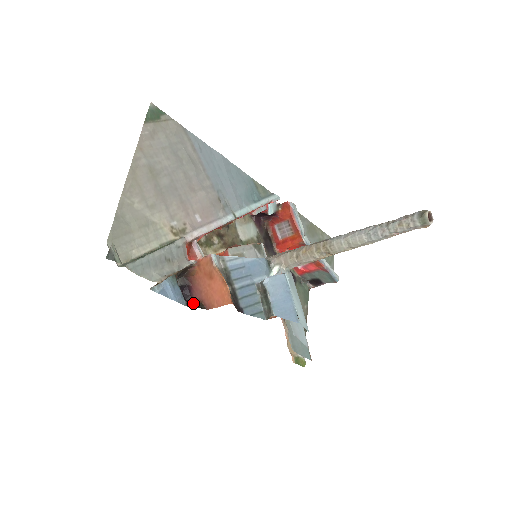
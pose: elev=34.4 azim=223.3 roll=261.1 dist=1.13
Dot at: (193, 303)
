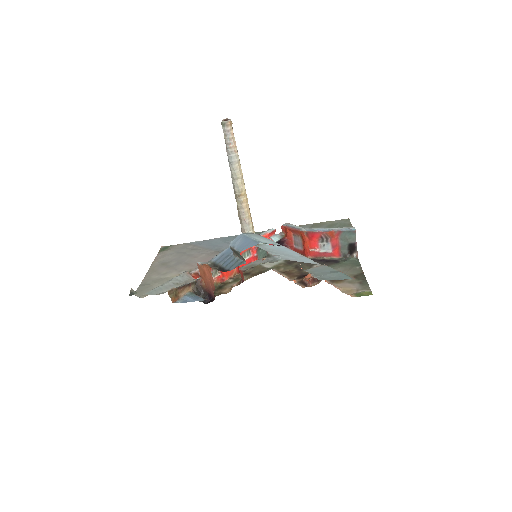
Dot at: occluded
